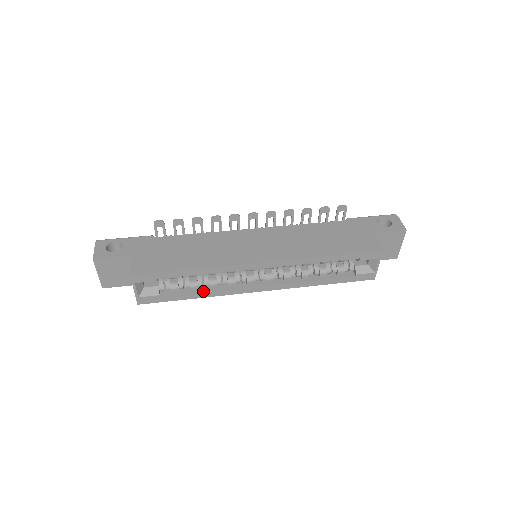
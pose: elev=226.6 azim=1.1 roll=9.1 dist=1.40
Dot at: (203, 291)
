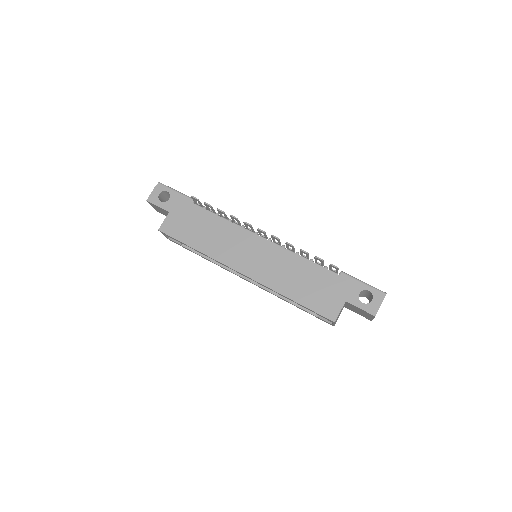
Dot at: (208, 258)
